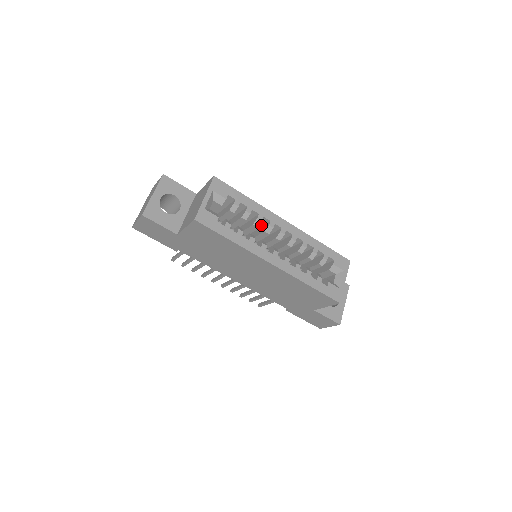
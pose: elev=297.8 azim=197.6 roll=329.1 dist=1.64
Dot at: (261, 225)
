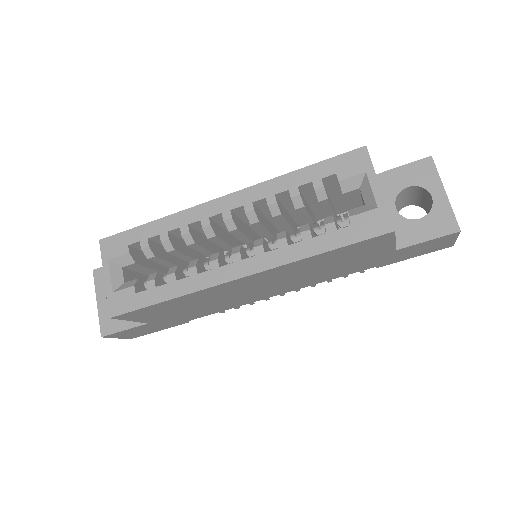
Dot at: occluded
